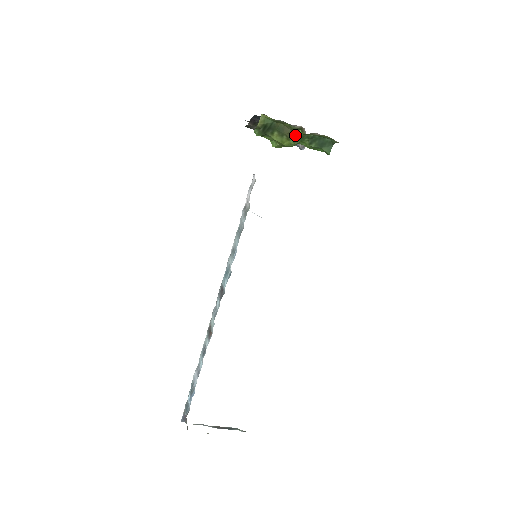
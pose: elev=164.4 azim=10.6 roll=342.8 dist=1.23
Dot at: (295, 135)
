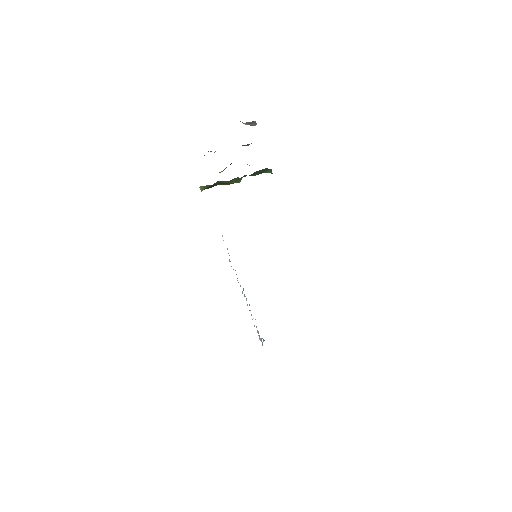
Dot at: (235, 180)
